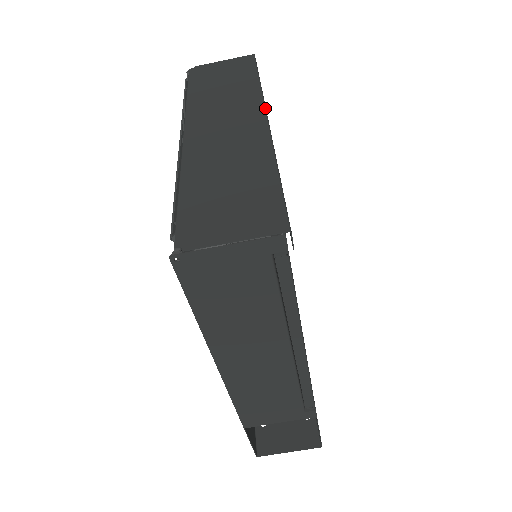
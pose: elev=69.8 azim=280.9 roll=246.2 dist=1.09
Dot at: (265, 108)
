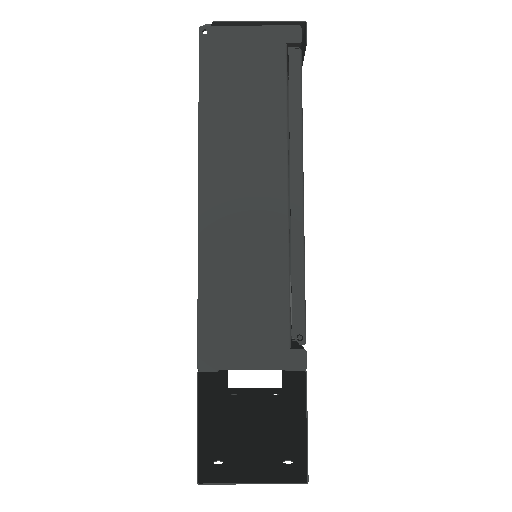
Dot at: occluded
